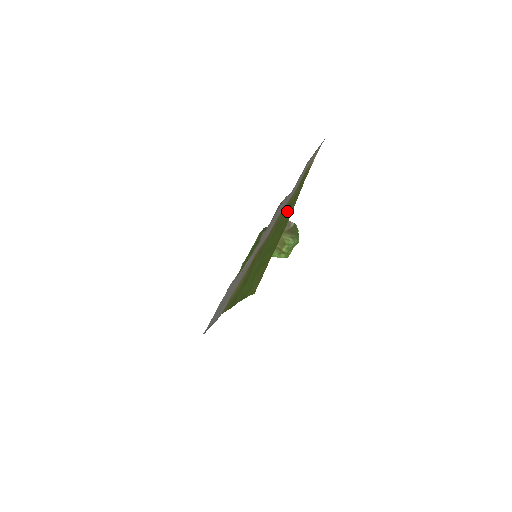
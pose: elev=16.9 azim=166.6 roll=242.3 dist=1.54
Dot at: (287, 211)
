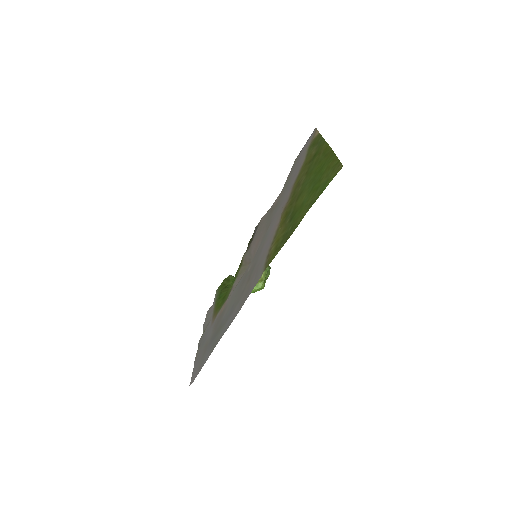
Dot at: (315, 156)
